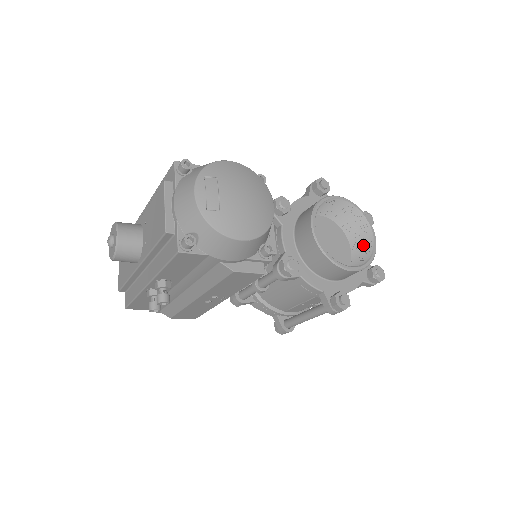
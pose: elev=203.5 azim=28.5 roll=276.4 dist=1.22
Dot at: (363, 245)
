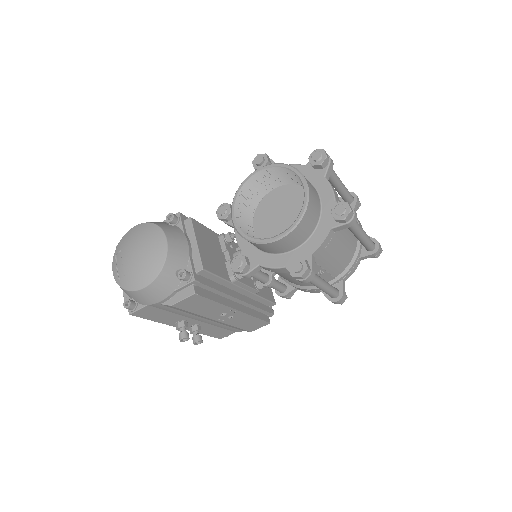
Dot at: occluded
